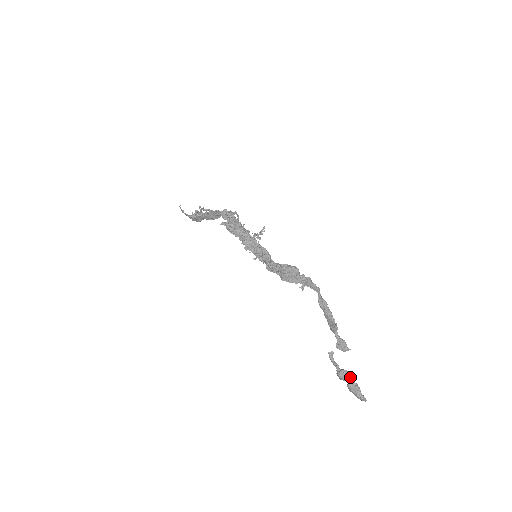
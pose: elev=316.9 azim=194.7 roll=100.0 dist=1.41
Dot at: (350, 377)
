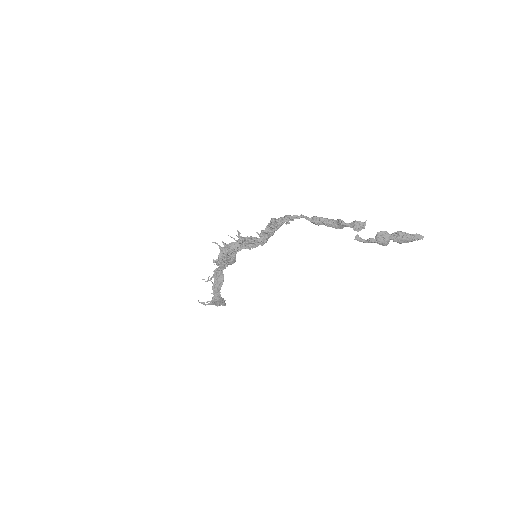
Dot at: (386, 233)
